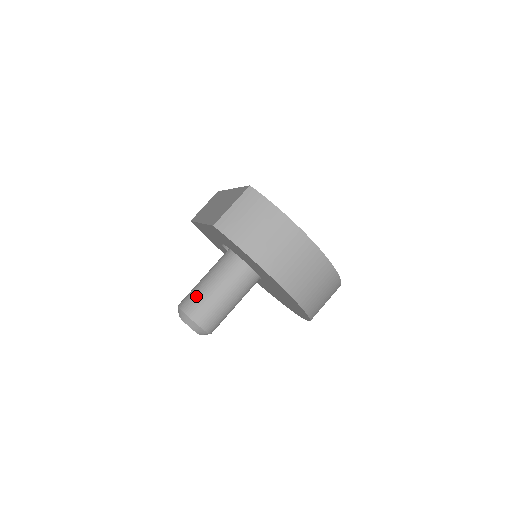
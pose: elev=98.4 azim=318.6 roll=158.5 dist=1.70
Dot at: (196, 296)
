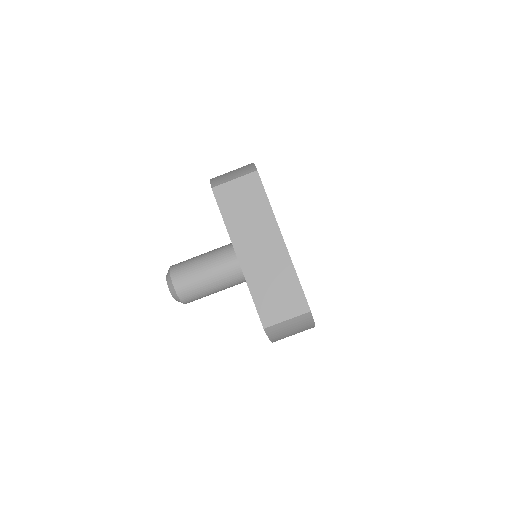
Dot at: (195, 290)
